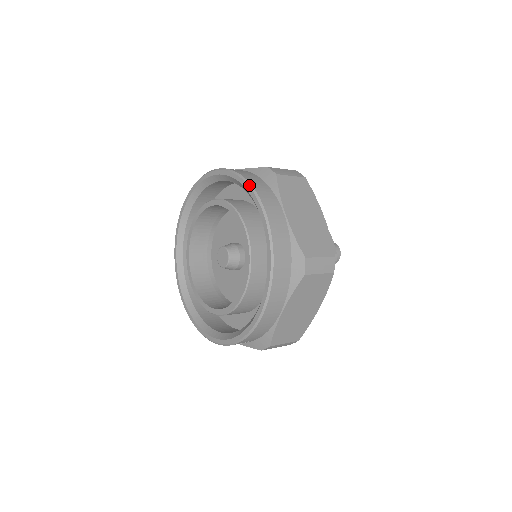
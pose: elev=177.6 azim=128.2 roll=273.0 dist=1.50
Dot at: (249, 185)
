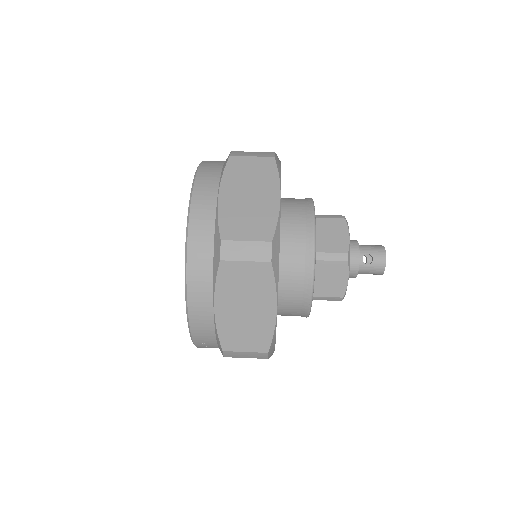
Dot at: (196, 170)
